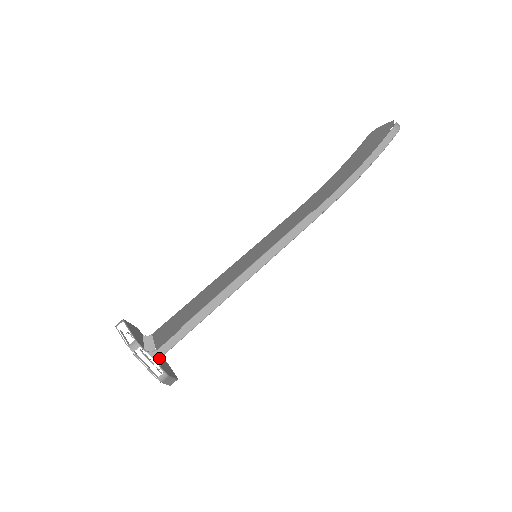
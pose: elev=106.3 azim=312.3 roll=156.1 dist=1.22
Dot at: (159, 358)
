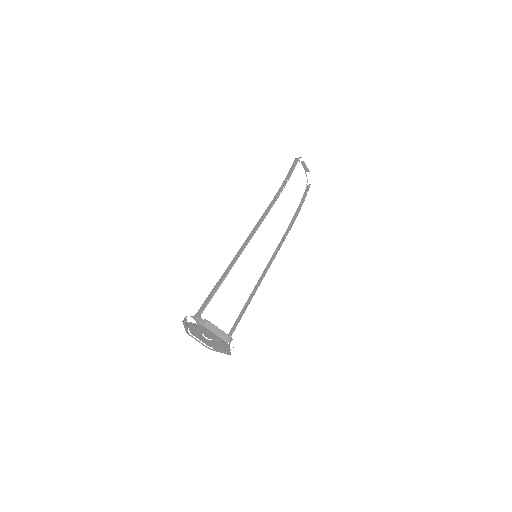
Dot at: (200, 315)
